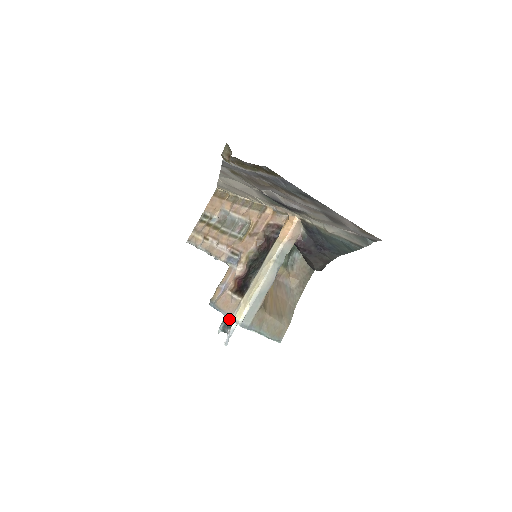
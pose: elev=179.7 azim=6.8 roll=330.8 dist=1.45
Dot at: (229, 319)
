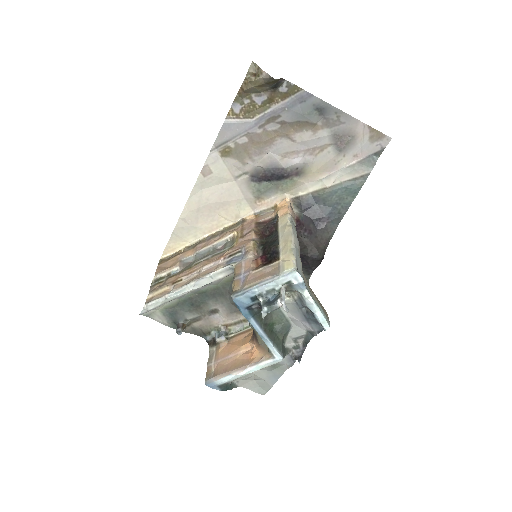
Dot at: (269, 298)
